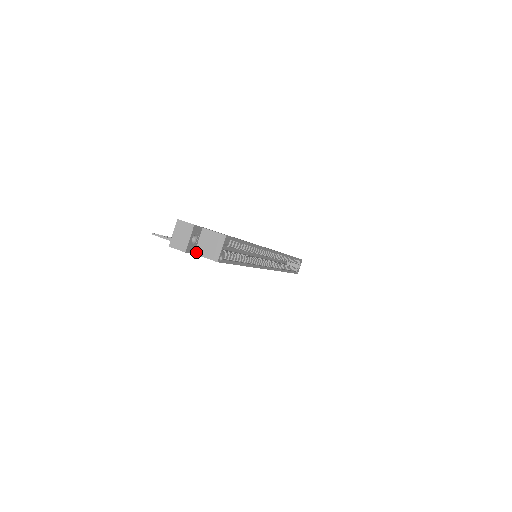
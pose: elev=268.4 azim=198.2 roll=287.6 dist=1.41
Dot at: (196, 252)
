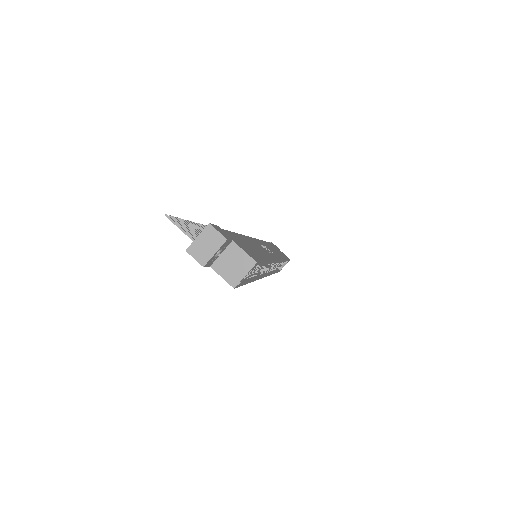
Dot at: (213, 265)
